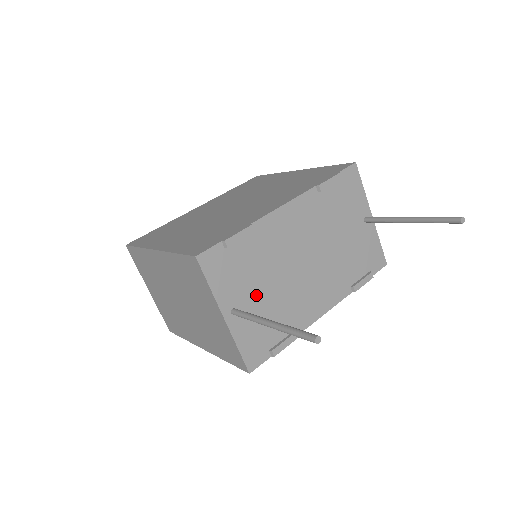
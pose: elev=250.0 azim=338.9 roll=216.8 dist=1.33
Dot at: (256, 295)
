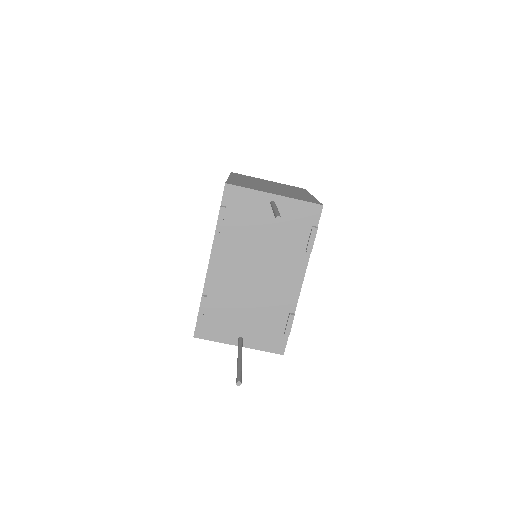
Dot at: (244, 320)
